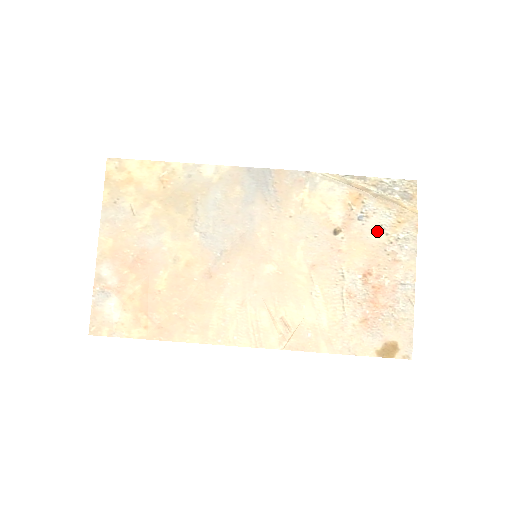
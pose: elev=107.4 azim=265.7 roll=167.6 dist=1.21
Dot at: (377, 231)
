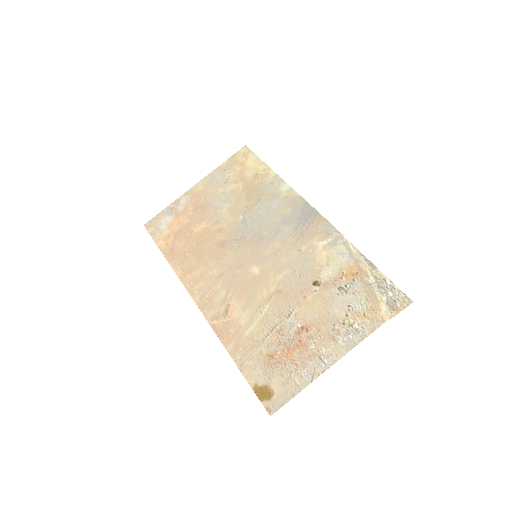
Dot at: (343, 307)
